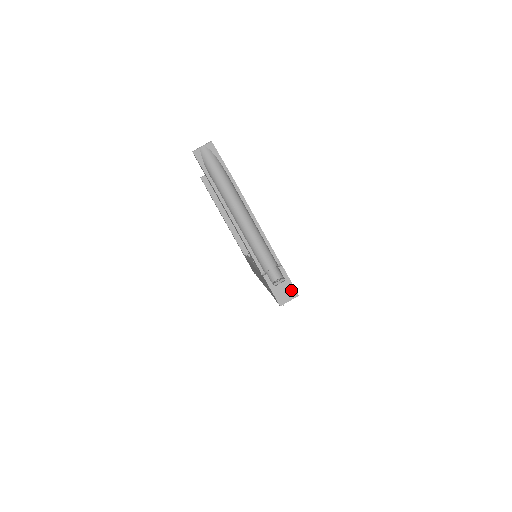
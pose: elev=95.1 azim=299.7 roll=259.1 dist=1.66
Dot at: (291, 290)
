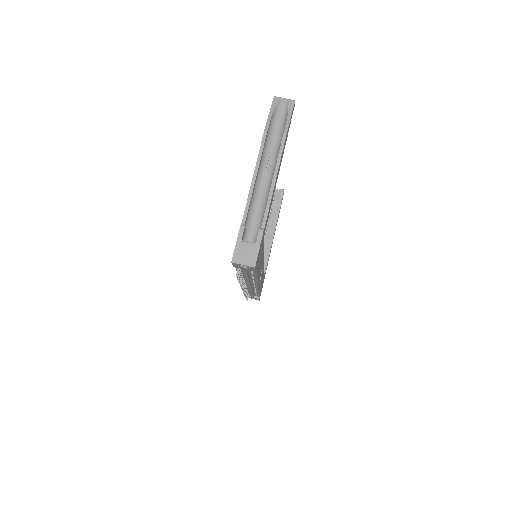
Dot at: (253, 257)
